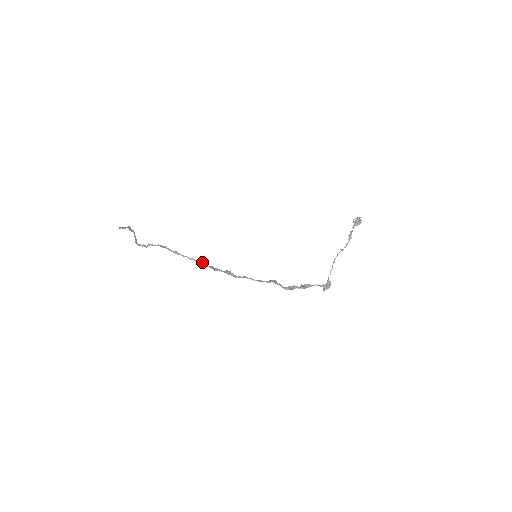
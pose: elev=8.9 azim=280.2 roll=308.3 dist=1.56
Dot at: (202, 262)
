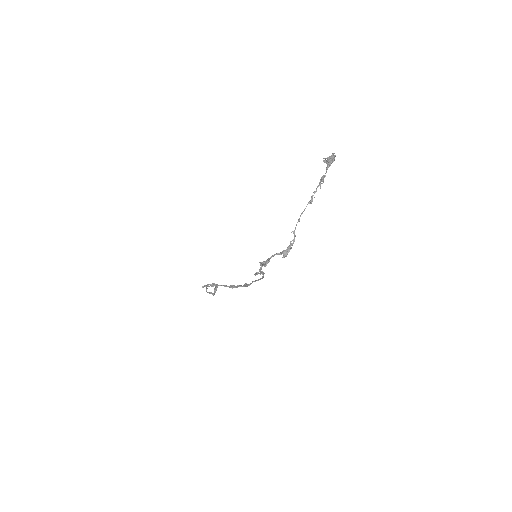
Dot at: (220, 285)
